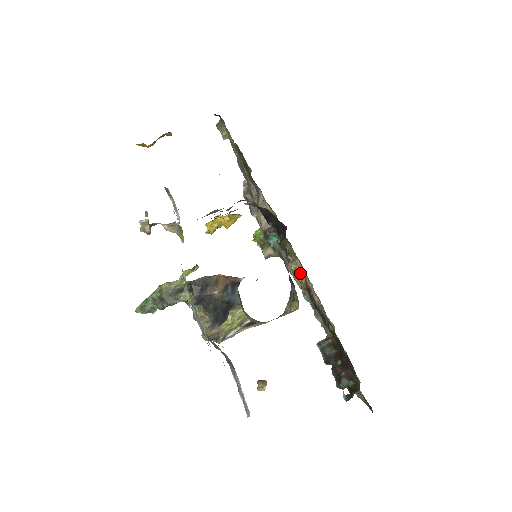
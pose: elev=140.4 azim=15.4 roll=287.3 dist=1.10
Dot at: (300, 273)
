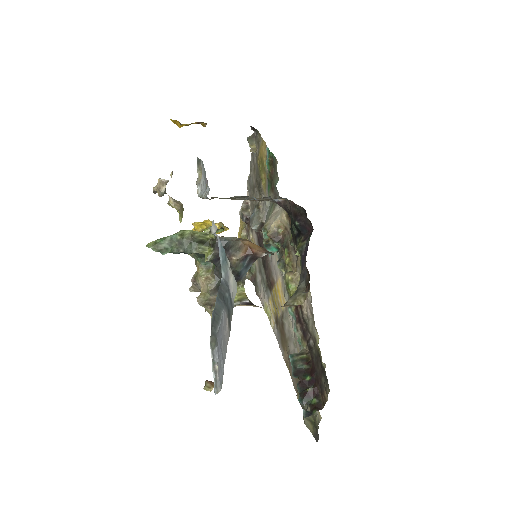
Dot at: (295, 284)
